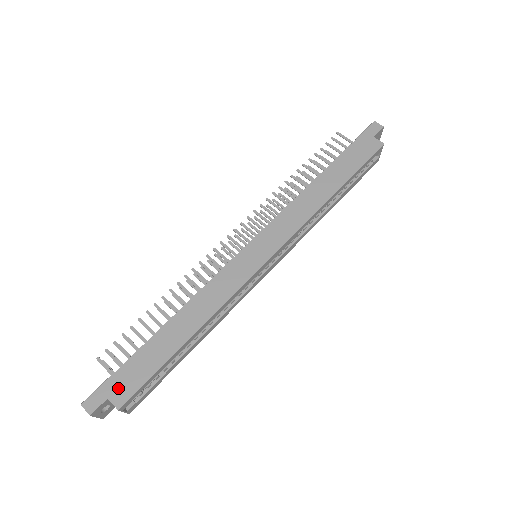
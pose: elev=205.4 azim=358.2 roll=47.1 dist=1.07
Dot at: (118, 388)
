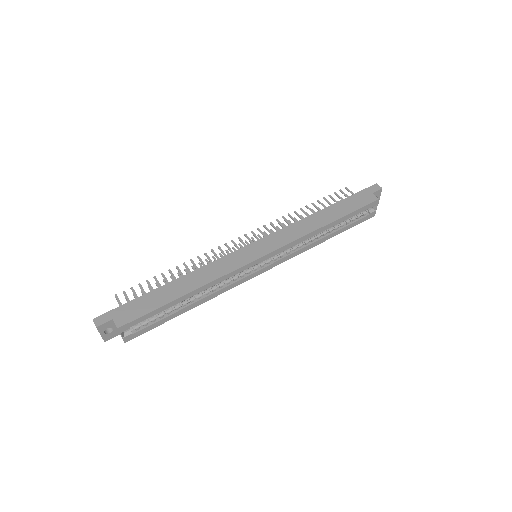
Dot at: (123, 314)
